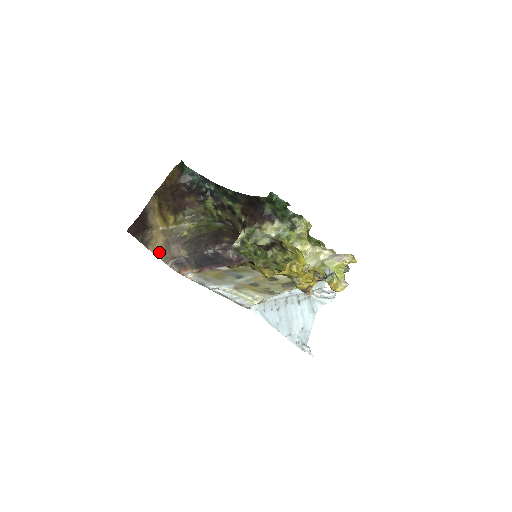
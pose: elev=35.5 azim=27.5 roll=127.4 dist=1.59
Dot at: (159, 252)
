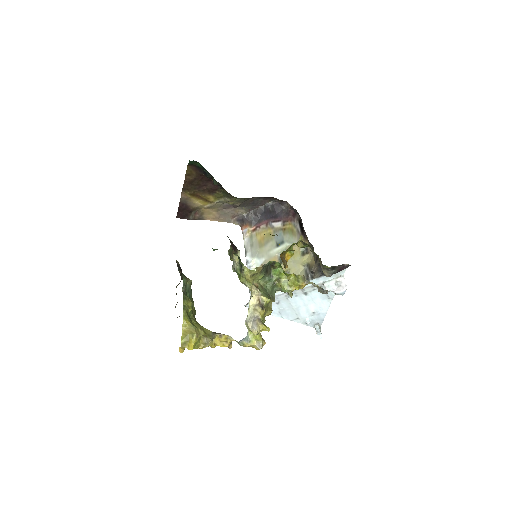
Dot at: (216, 218)
